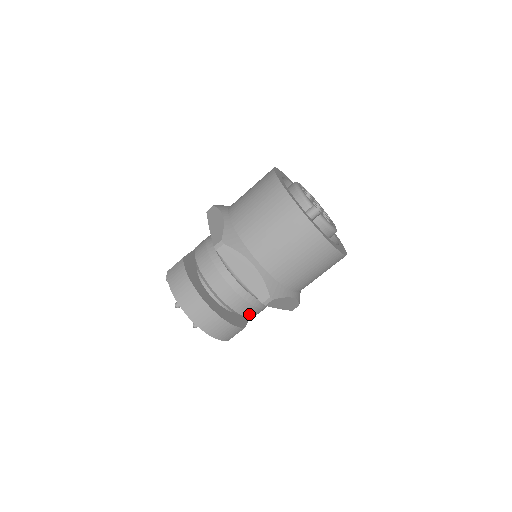
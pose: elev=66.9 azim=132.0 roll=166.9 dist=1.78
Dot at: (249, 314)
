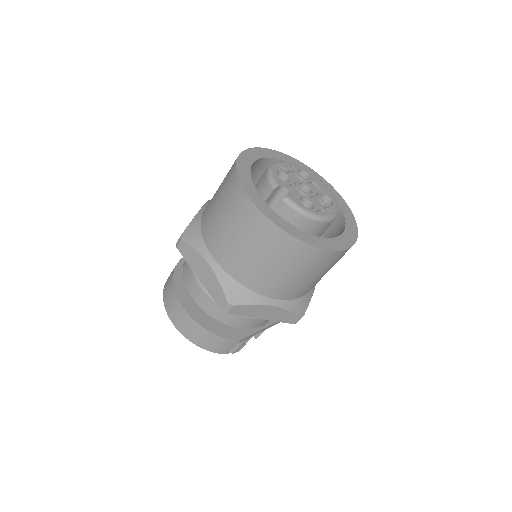
Dot at: (236, 324)
